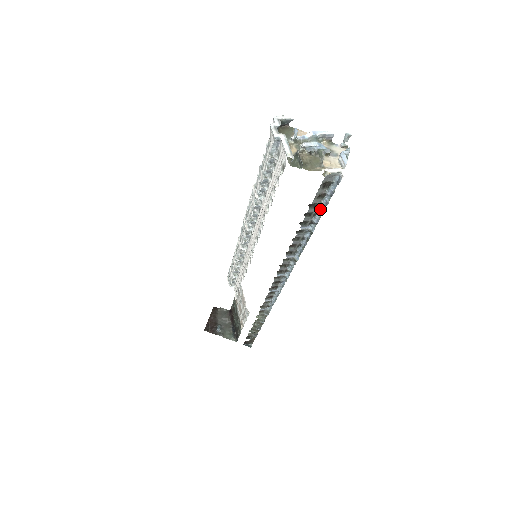
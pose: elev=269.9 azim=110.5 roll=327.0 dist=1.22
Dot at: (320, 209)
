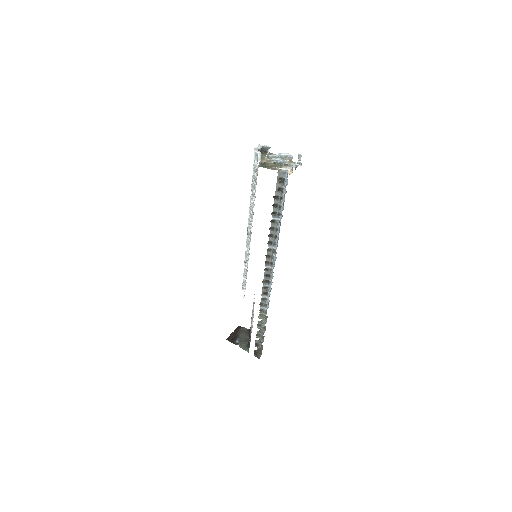
Dot at: (282, 202)
